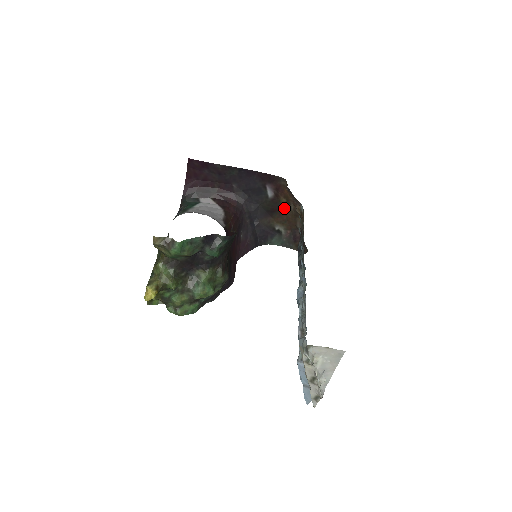
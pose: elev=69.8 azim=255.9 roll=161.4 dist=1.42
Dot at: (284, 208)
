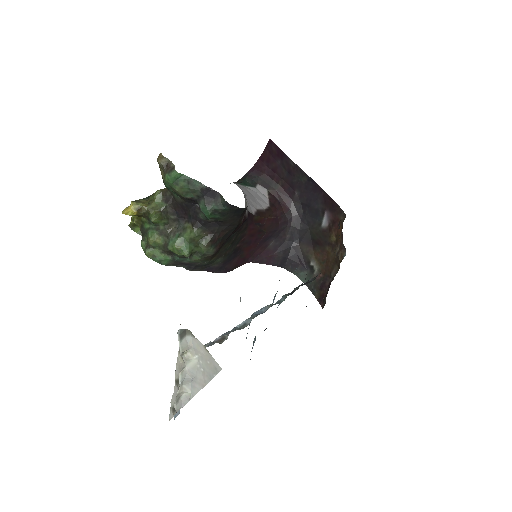
Dot at: (330, 247)
